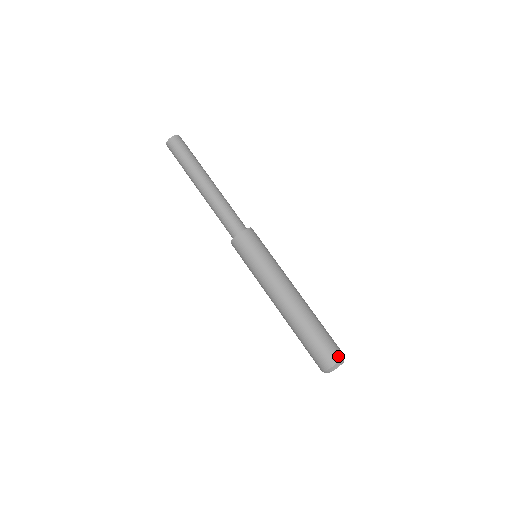
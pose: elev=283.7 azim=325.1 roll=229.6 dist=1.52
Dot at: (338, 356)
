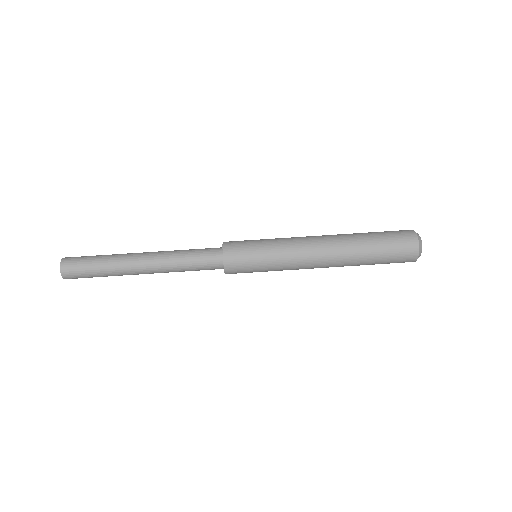
Dot at: (410, 233)
